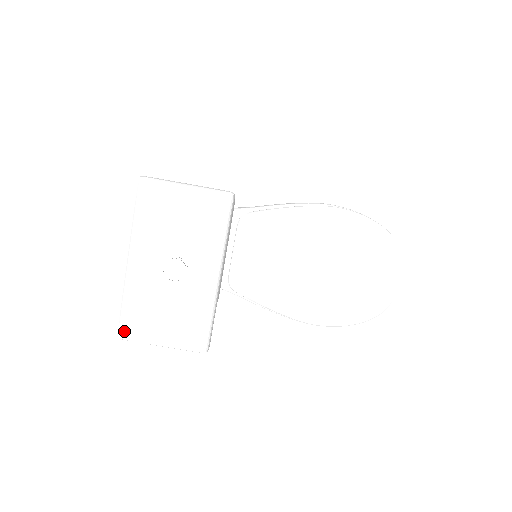
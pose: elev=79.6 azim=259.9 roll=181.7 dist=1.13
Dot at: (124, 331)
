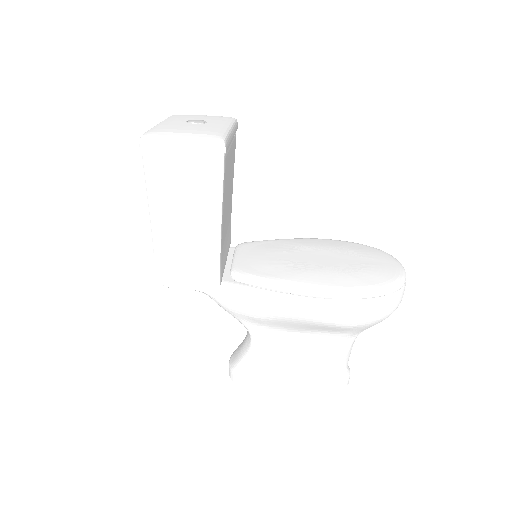
Dot at: (148, 133)
